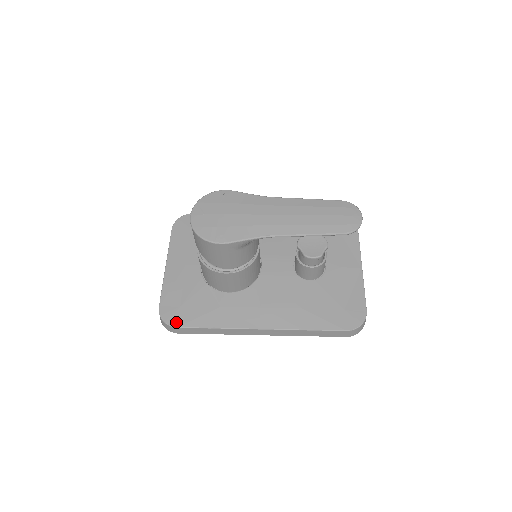
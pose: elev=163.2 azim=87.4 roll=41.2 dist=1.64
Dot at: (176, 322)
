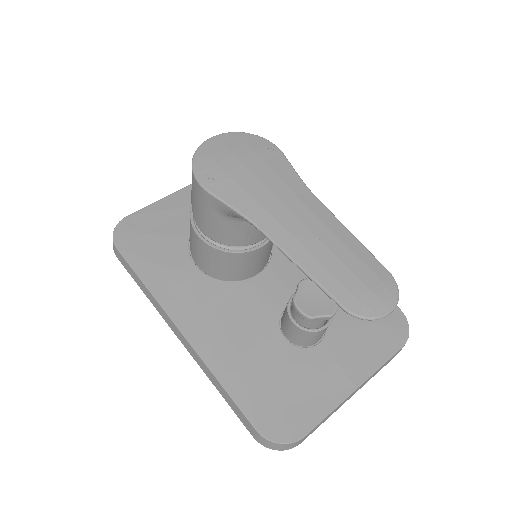
Dot at: (121, 242)
